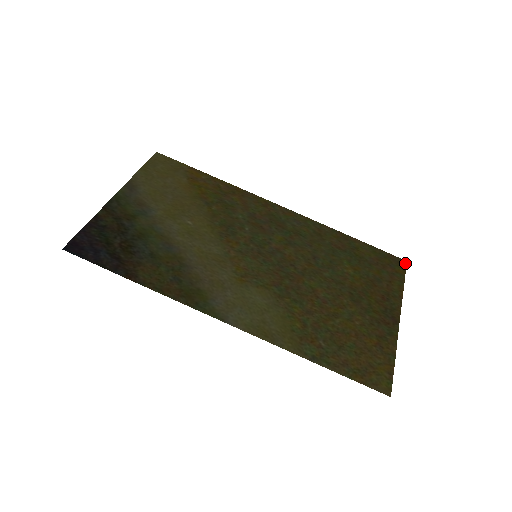
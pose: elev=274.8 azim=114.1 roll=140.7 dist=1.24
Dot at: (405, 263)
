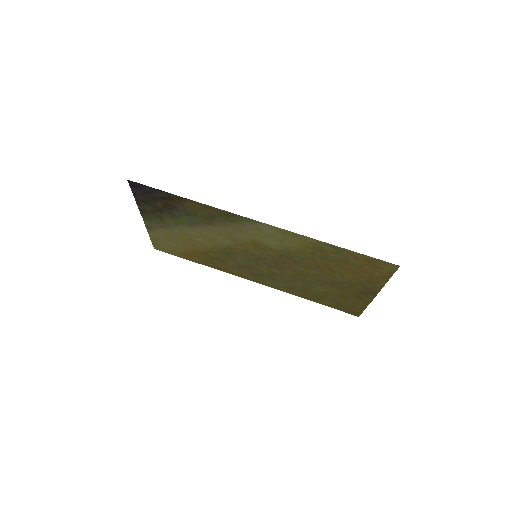
Dot at: (358, 315)
